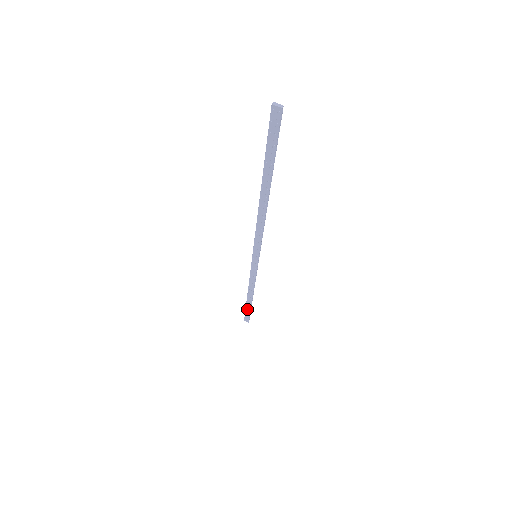
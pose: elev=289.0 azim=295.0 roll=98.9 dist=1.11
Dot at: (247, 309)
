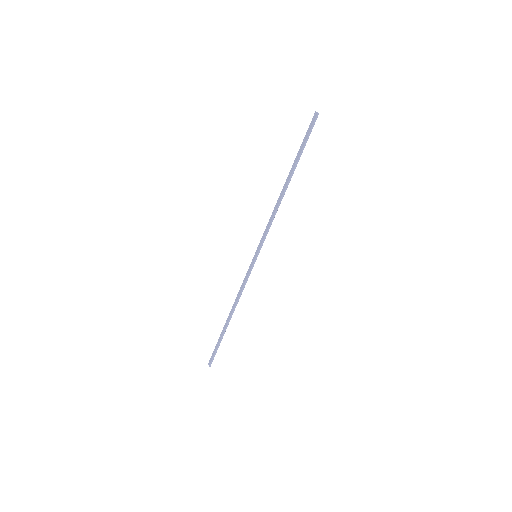
Dot at: (219, 341)
